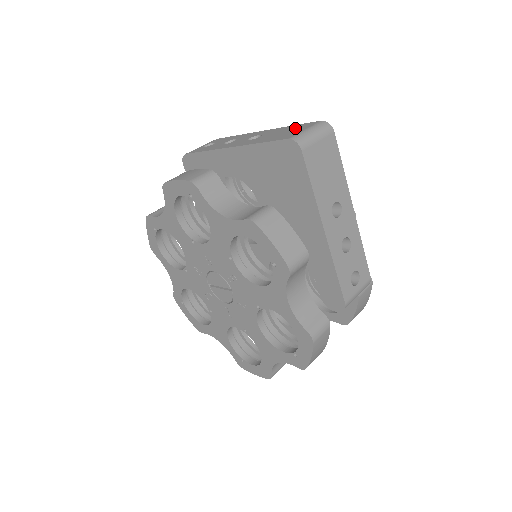
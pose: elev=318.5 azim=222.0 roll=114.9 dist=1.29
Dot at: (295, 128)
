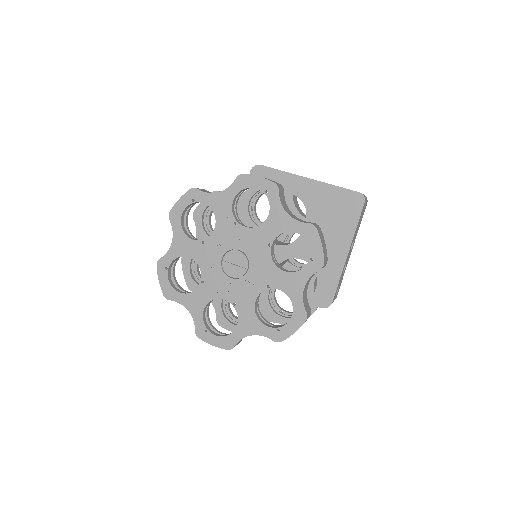
Dot at: occluded
